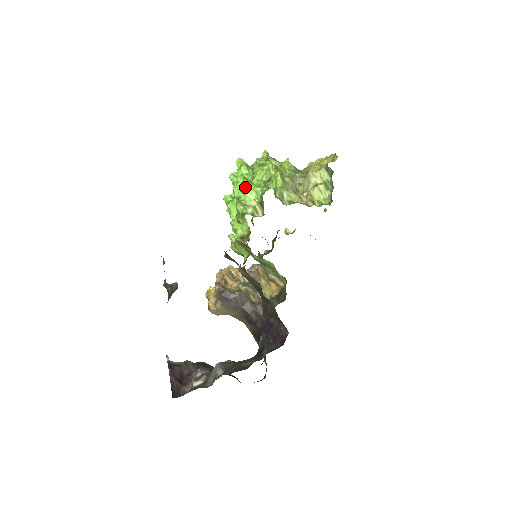
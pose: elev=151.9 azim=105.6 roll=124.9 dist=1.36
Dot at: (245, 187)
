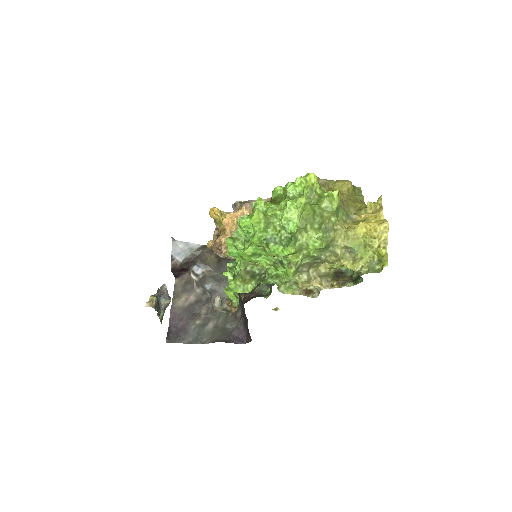
Dot at: (250, 259)
